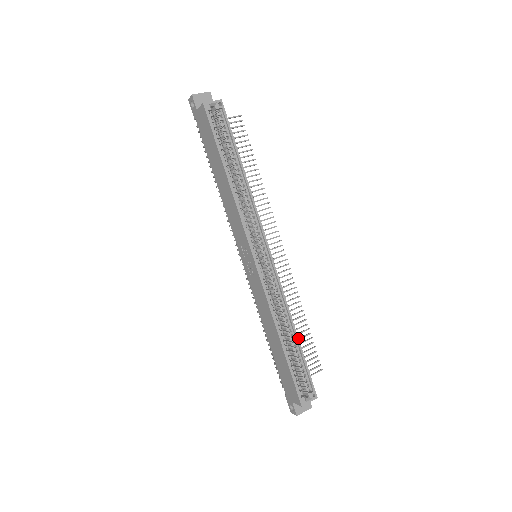
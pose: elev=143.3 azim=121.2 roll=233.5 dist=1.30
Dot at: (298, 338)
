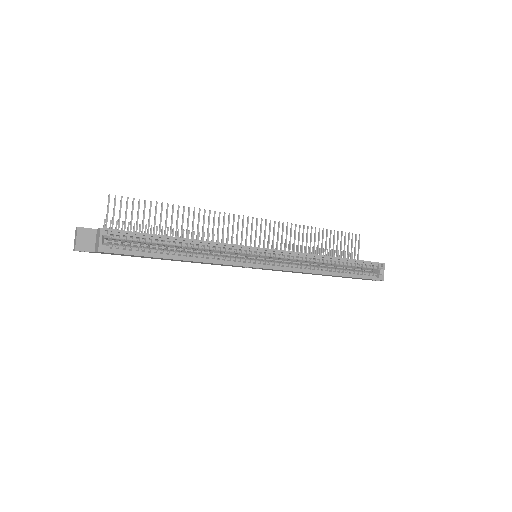
Dot at: (340, 258)
